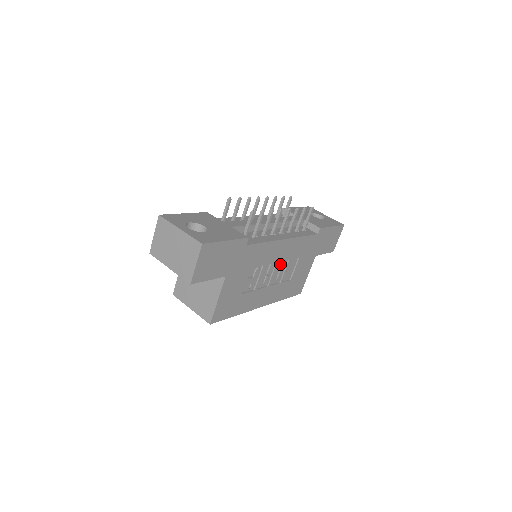
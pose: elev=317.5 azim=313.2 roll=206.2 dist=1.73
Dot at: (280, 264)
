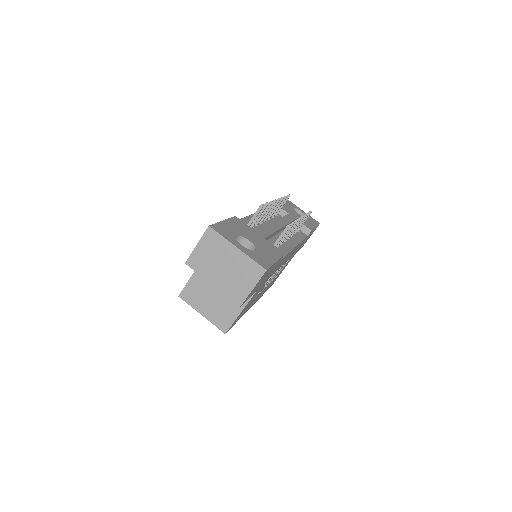
Dot at: occluded
